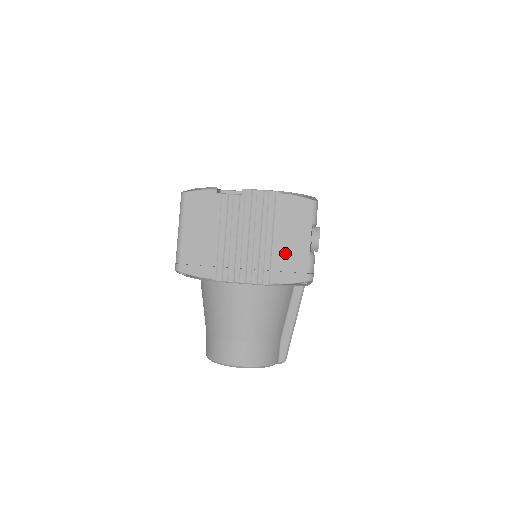
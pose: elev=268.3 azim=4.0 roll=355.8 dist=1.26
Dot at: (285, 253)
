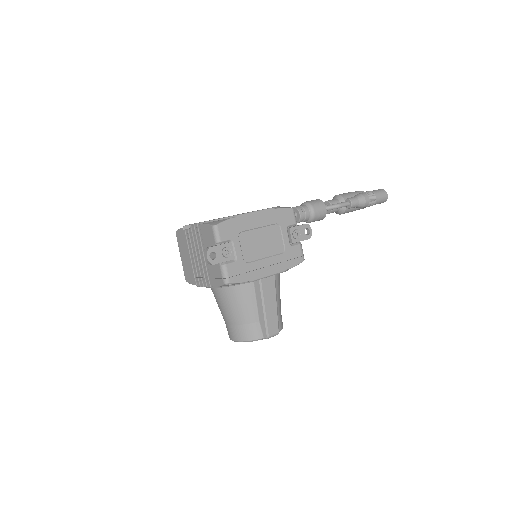
Dot at: (212, 265)
